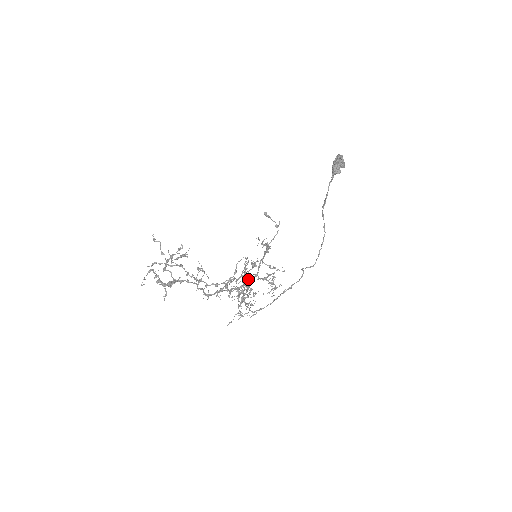
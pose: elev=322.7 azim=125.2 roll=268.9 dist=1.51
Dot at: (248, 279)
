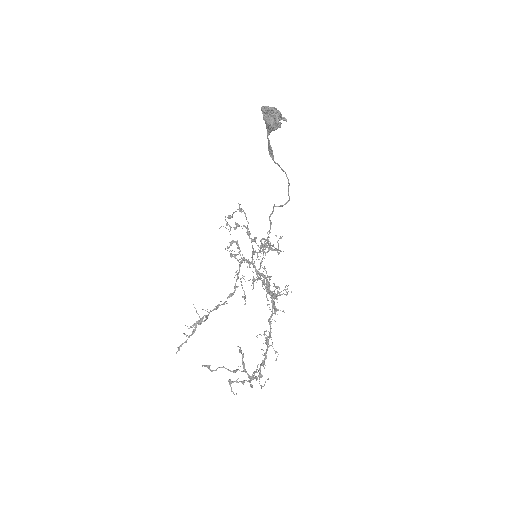
Dot at: occluded
